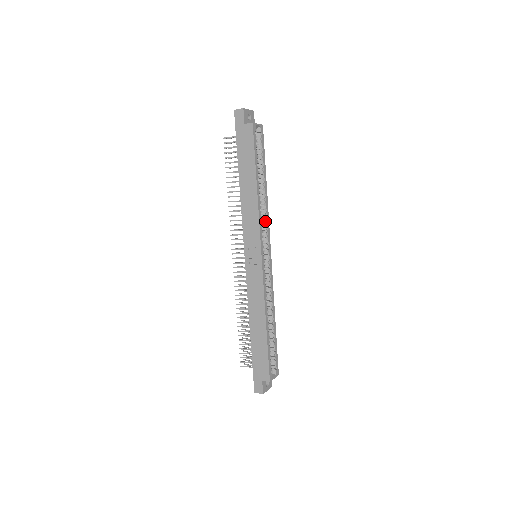
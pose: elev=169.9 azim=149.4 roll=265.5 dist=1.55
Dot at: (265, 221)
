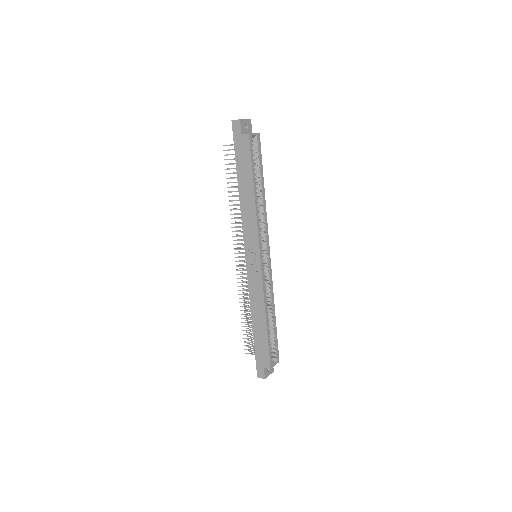
Dot at: (263, 224)
